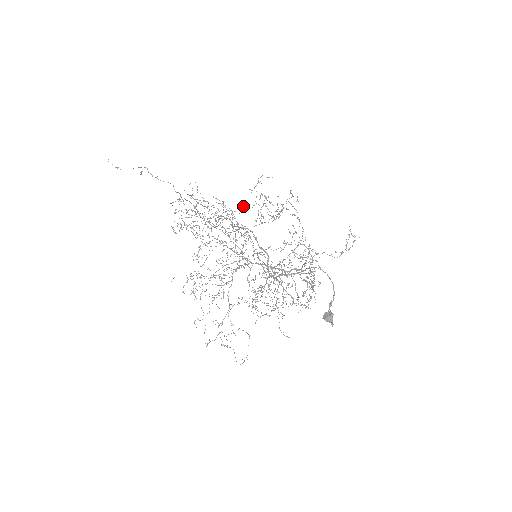
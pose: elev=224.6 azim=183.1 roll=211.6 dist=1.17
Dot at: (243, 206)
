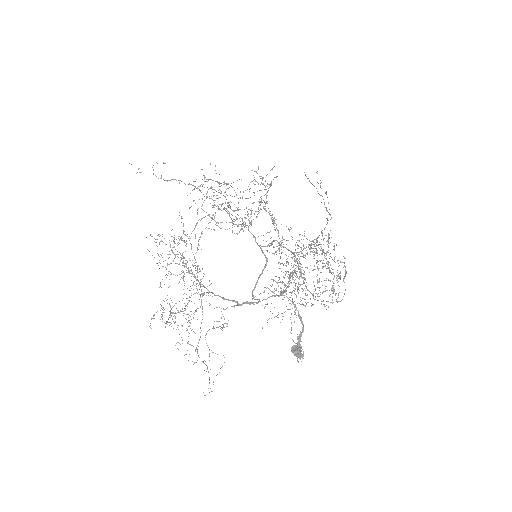
Dot at: (182, 238)
